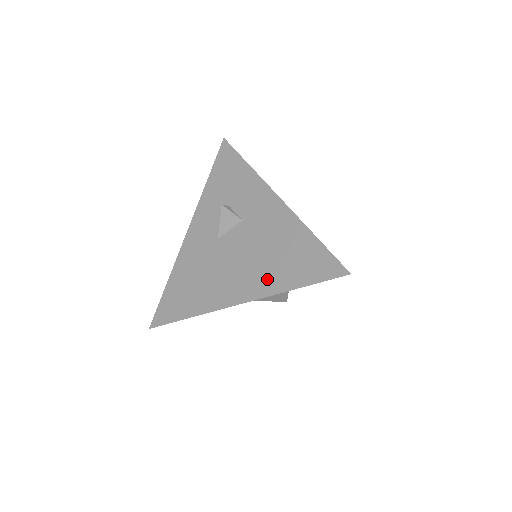
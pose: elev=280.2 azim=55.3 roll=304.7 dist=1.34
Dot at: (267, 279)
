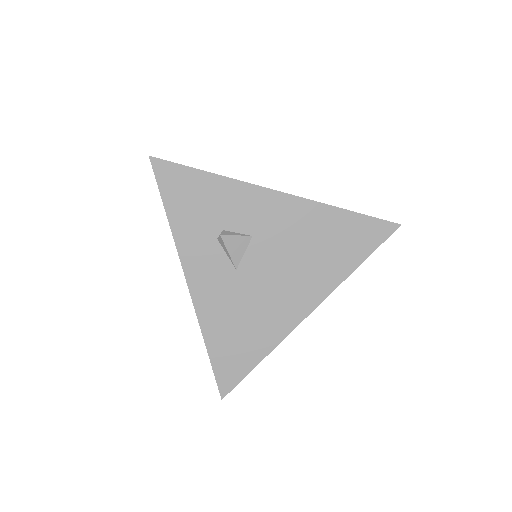
Dot at: (324, 275)
